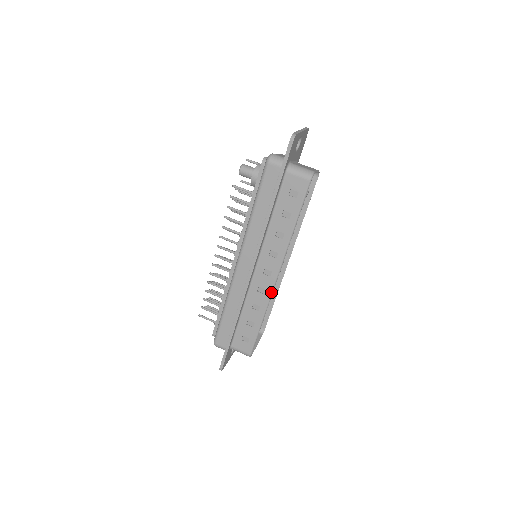
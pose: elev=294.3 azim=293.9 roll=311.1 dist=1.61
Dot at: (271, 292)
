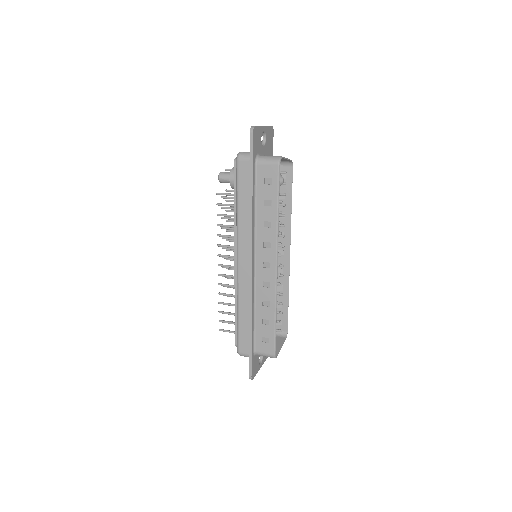
Dot at: (275, 284)
